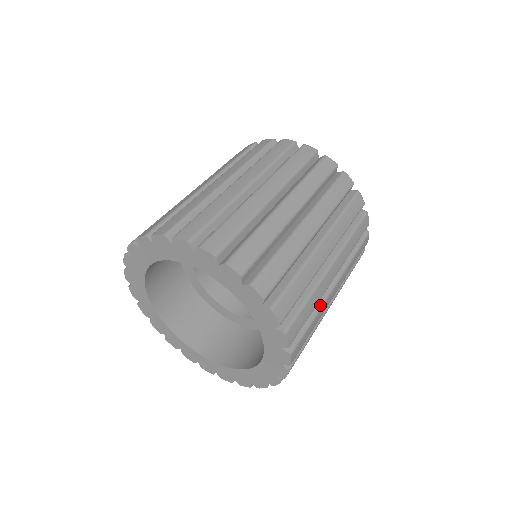
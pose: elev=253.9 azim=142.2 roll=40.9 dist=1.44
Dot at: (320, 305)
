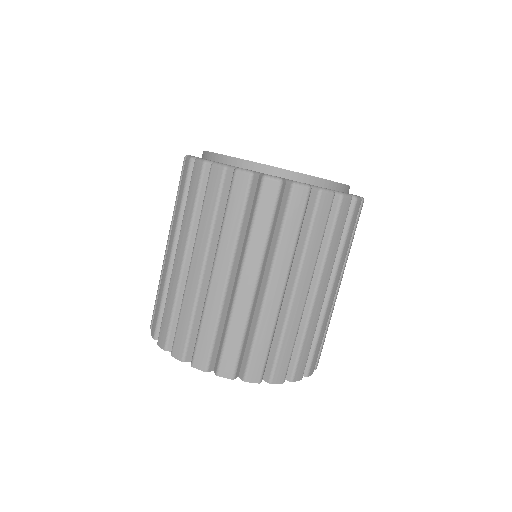
Dot at: (321, 321)
